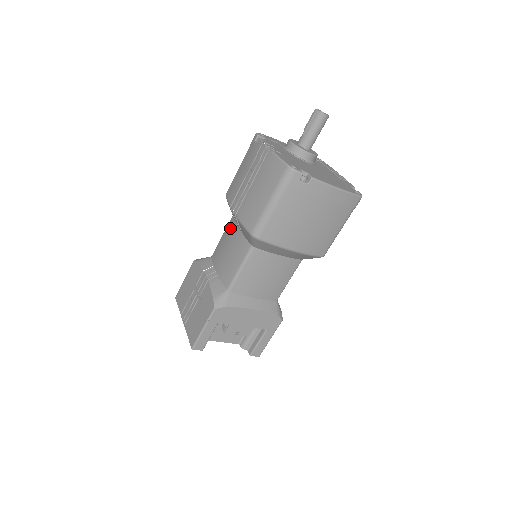
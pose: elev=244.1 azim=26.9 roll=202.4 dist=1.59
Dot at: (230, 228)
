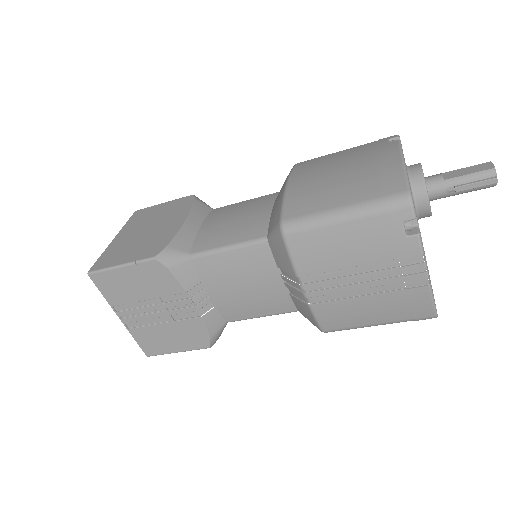
Dot at: (259, 262)
